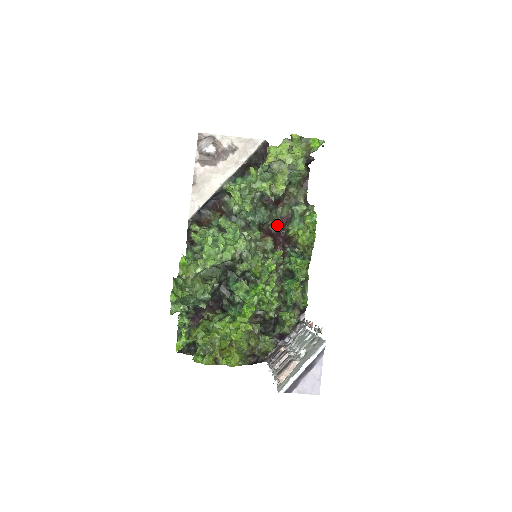
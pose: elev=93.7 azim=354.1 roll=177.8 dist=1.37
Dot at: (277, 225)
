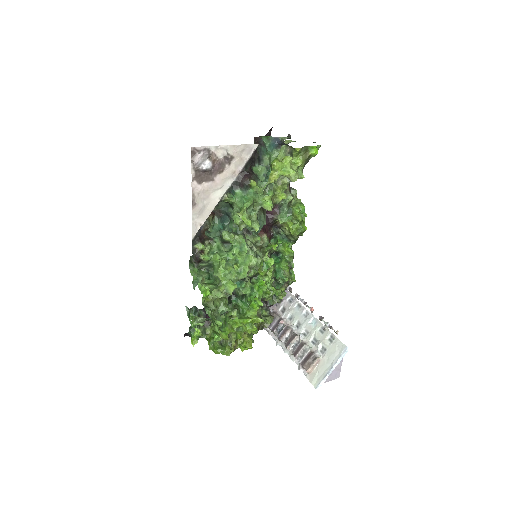
Dot at: occluded
